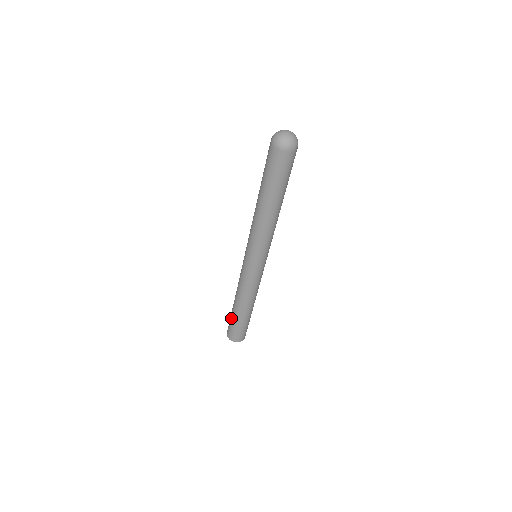
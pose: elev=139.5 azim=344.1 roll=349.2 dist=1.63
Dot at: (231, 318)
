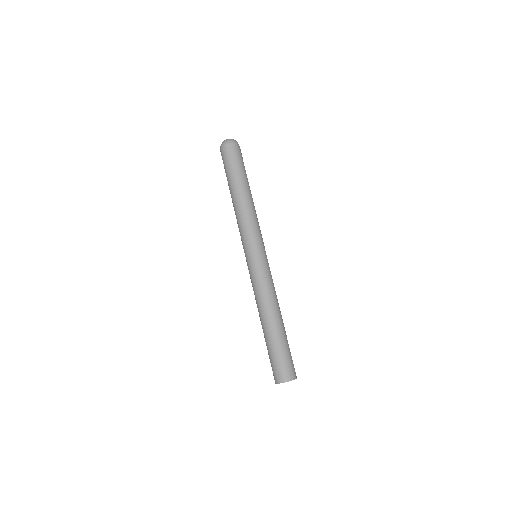
Dot at: (267, 349)
